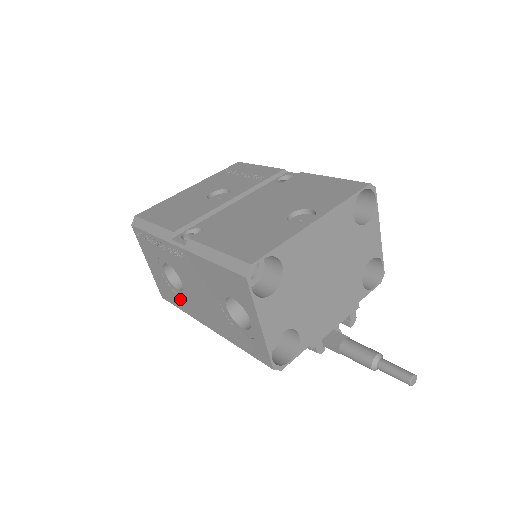
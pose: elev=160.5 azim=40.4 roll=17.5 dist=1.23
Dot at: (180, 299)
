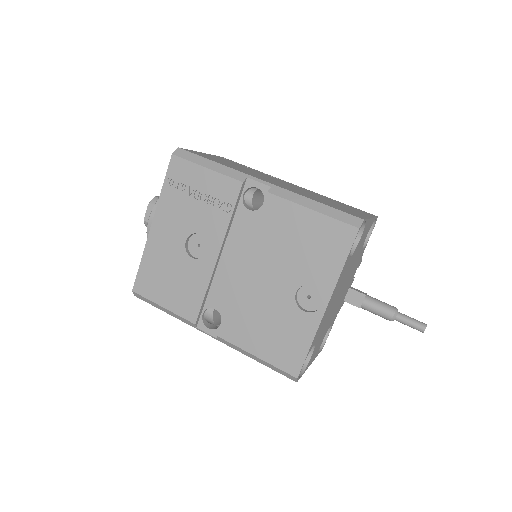
Dot at: occluded
